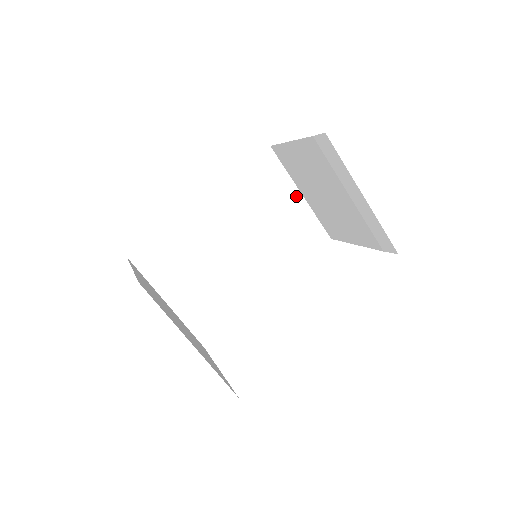
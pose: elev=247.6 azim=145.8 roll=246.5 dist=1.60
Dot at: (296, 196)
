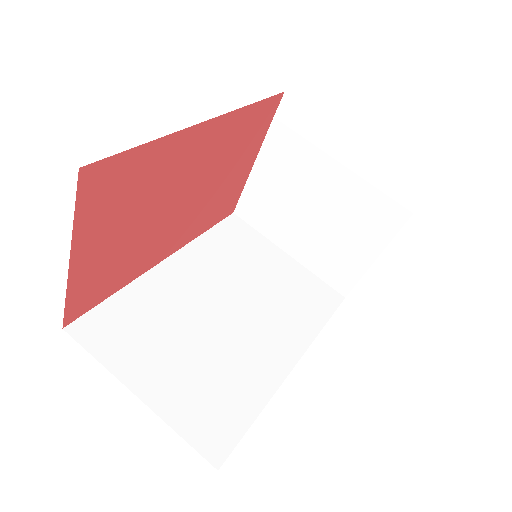
Dot at: (281, 256)
